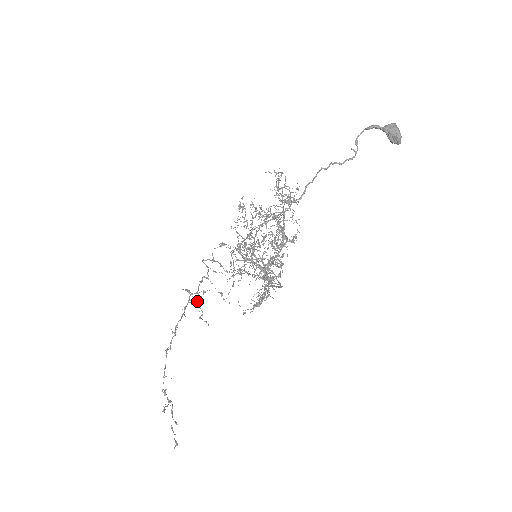
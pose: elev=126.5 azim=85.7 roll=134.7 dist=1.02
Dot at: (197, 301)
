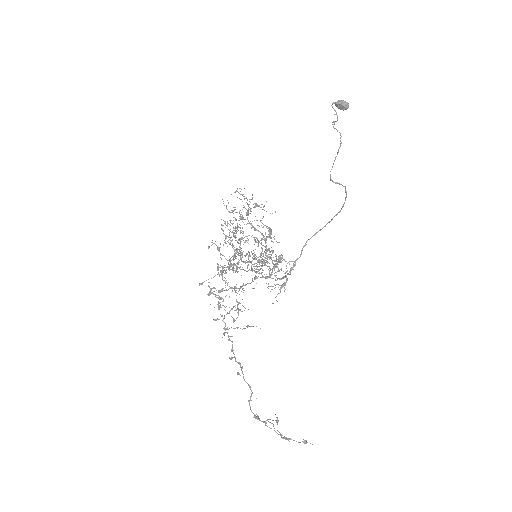
Dot at: (238, 314)
